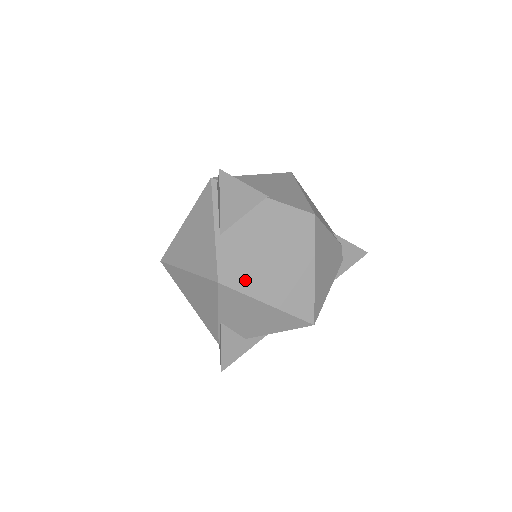
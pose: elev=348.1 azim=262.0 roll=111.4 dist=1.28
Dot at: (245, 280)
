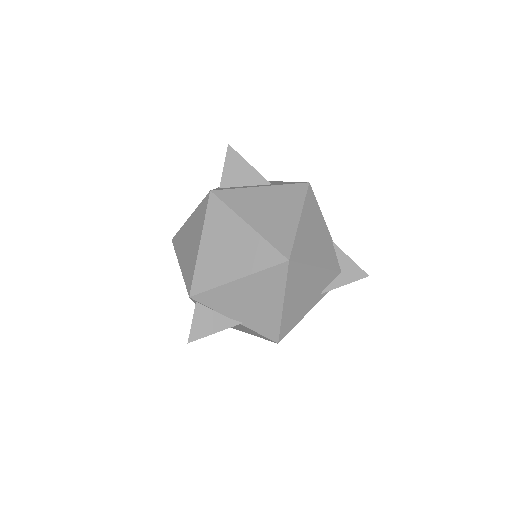
Dot at: occluded
